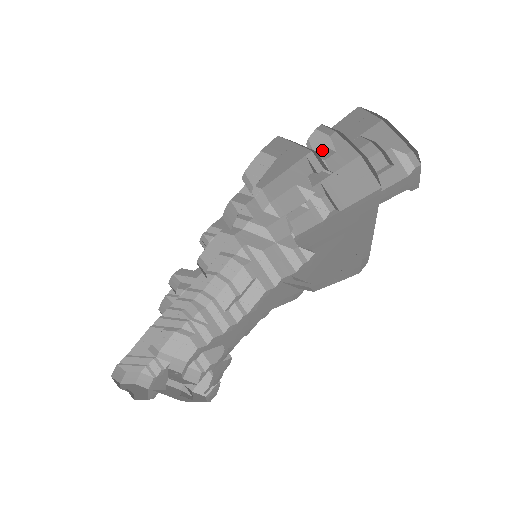
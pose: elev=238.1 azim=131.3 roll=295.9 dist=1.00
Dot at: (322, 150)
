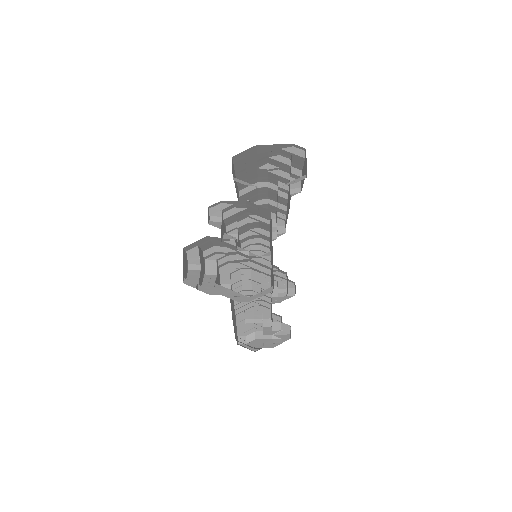
Dot at: (225, 209)
